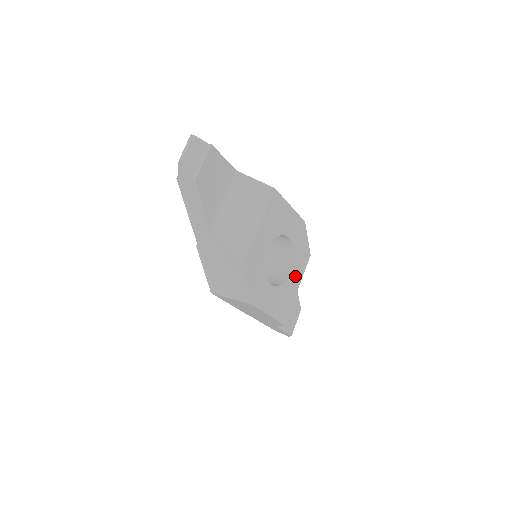
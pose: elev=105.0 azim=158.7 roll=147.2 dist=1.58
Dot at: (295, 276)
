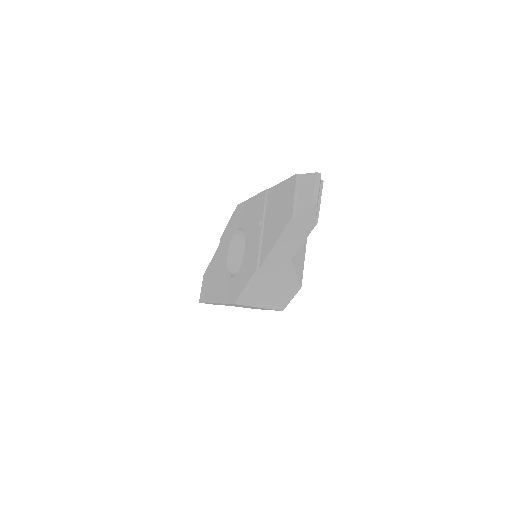
Dot at: occluded
